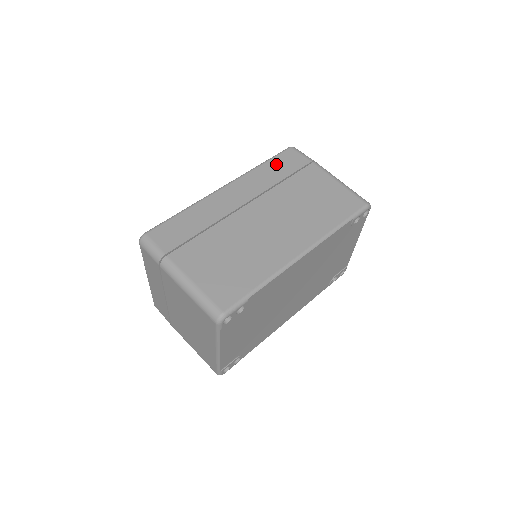
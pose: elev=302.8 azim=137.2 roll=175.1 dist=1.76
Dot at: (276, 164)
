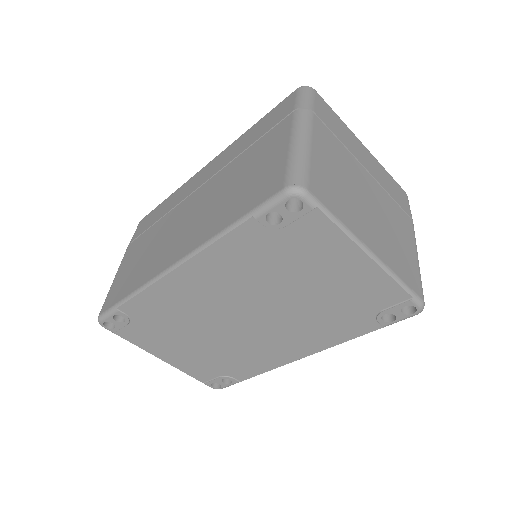
Dot at: (261, 123)
